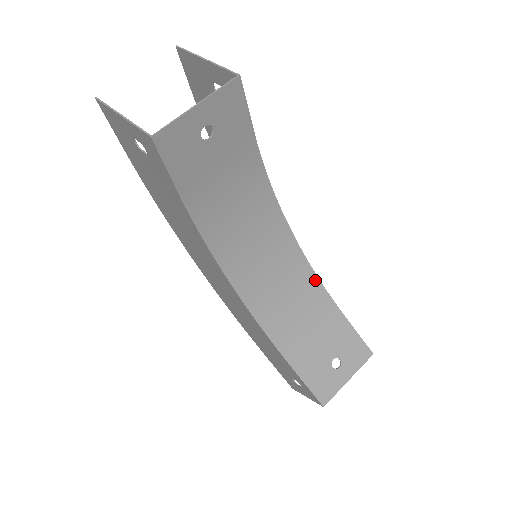
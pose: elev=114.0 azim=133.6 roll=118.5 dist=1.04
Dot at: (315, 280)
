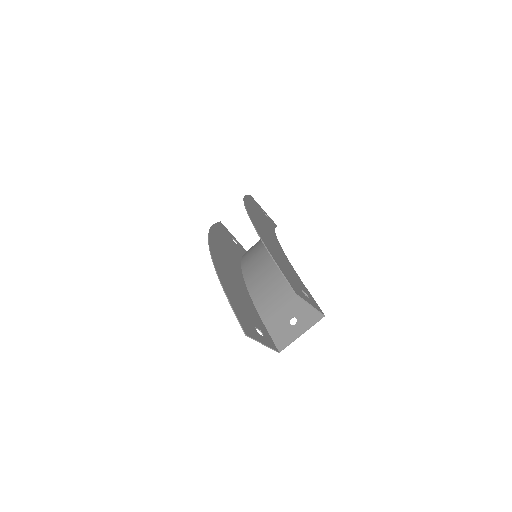
Dot at: occluded
